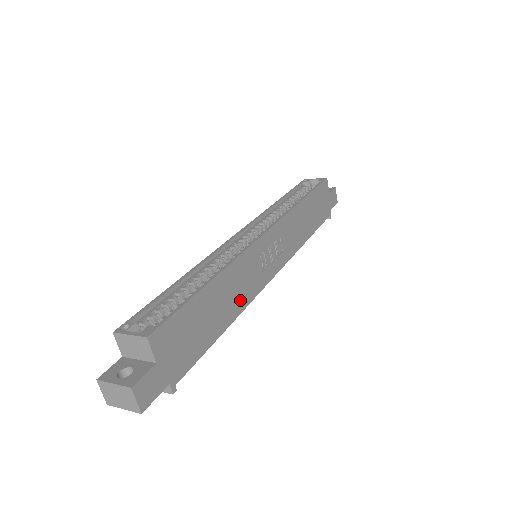
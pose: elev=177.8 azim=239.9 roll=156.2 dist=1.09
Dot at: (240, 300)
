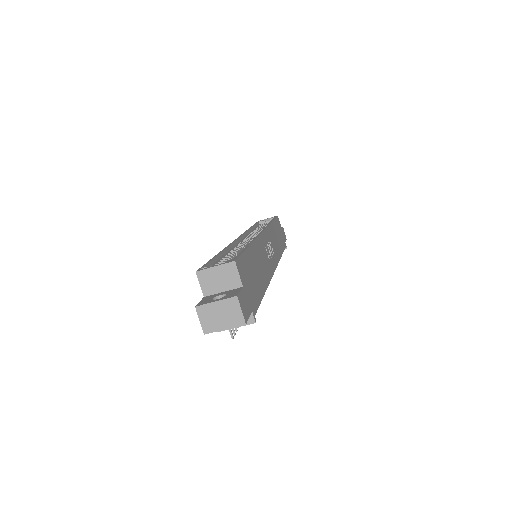
Dot at: (266, 274)
